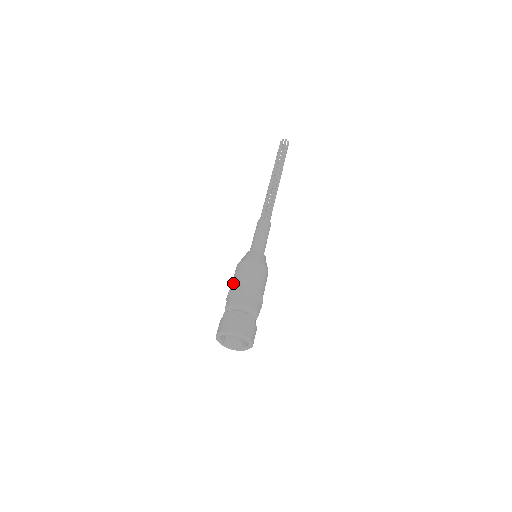
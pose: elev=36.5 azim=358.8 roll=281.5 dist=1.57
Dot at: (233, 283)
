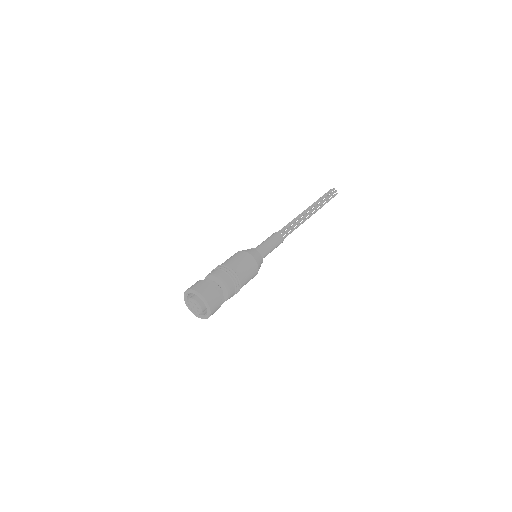
Dot at: occluded
